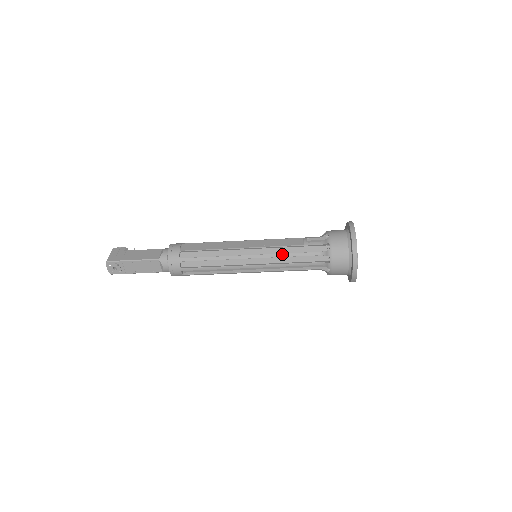
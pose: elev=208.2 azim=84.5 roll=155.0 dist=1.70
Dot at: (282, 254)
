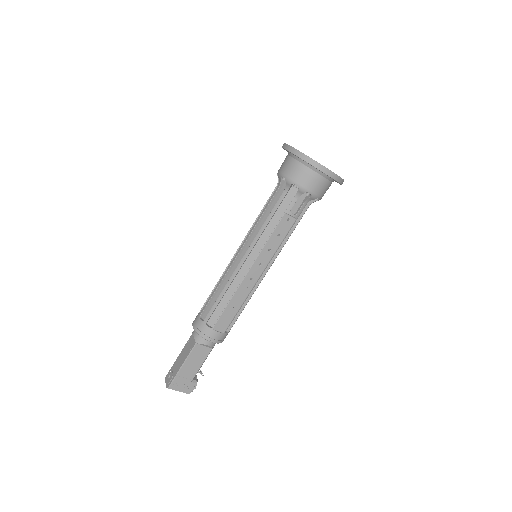
Dot at: (256, 220)
